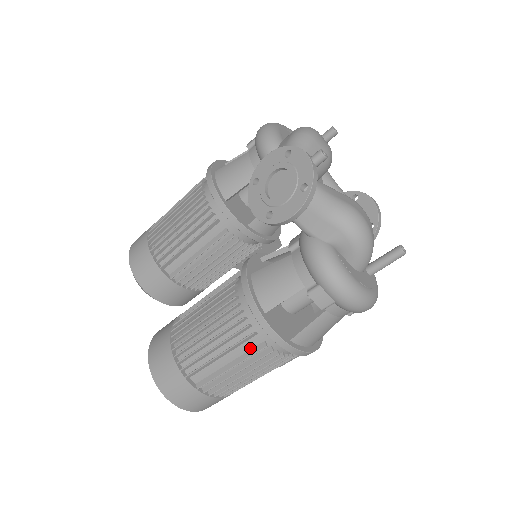
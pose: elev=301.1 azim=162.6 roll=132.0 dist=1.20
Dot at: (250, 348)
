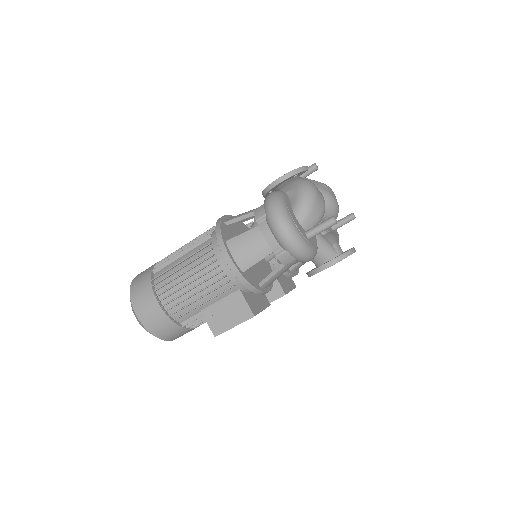
Dot at: occluded
